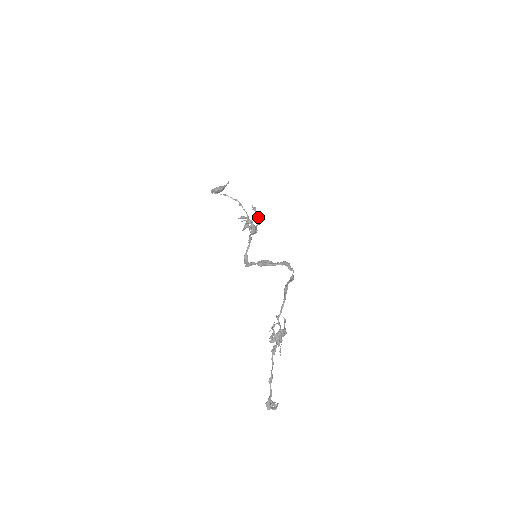
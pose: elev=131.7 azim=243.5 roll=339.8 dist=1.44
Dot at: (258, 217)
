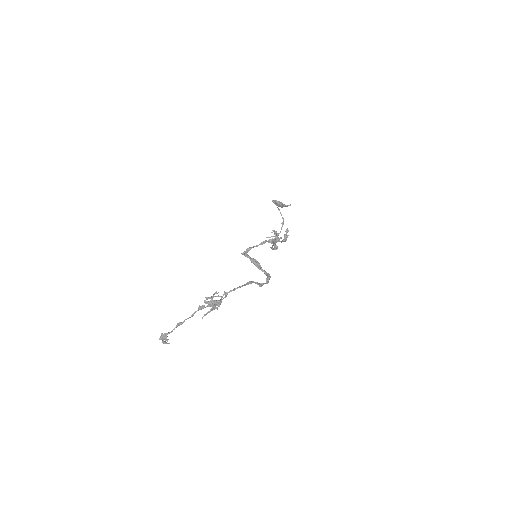
Dot at: (284, 238)
